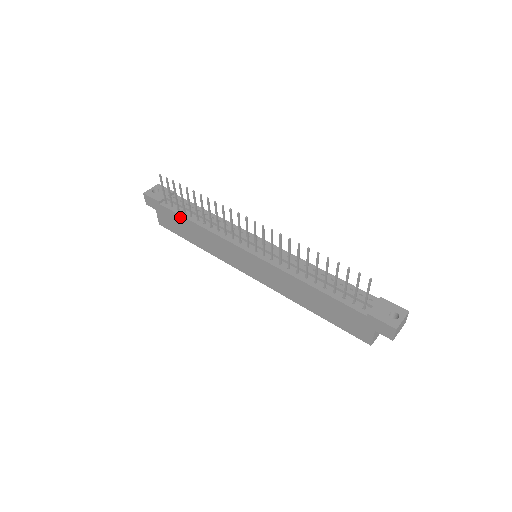
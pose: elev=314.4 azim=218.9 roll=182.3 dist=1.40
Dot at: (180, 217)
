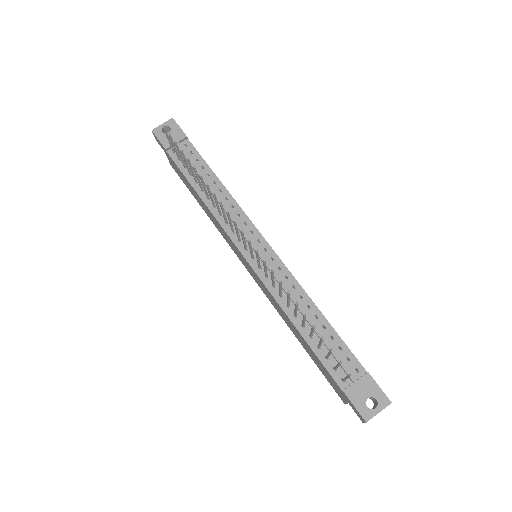
Dot at: (185, 178)
